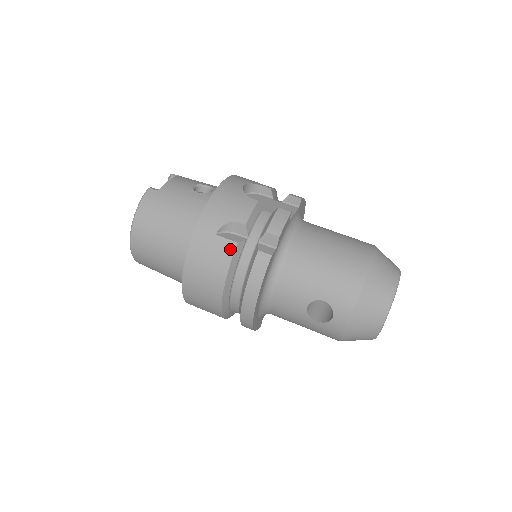
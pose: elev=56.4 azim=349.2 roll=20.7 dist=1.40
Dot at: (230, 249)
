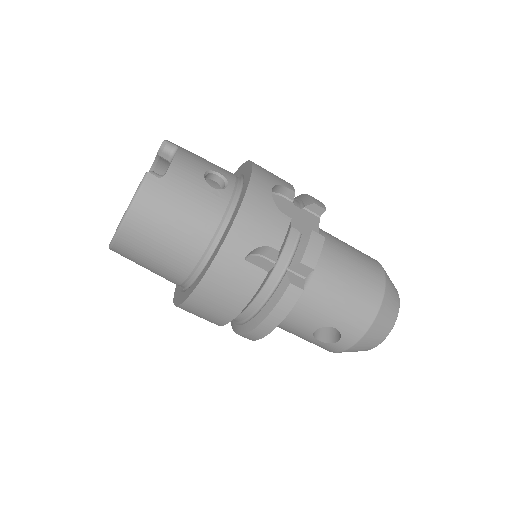
Dot at: (259, 278)
